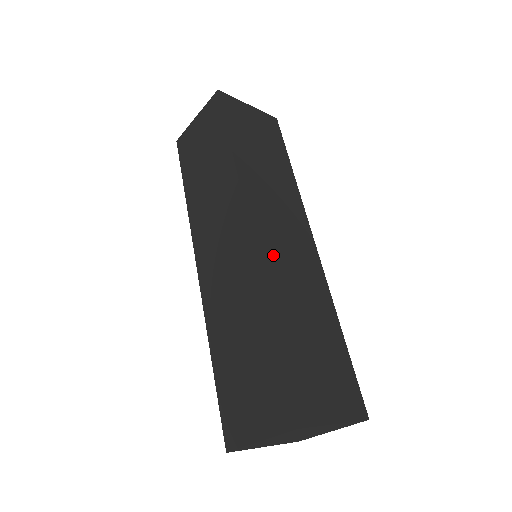
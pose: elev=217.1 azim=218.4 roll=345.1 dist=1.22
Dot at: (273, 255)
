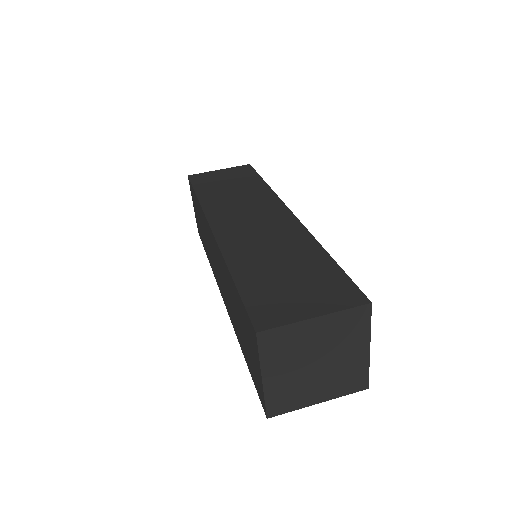
Dot at: (236, 235)
